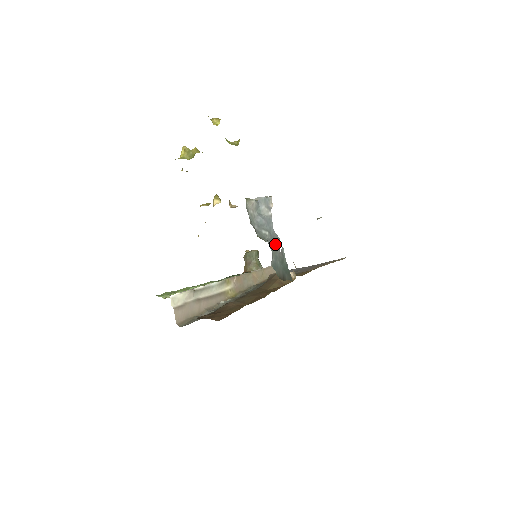
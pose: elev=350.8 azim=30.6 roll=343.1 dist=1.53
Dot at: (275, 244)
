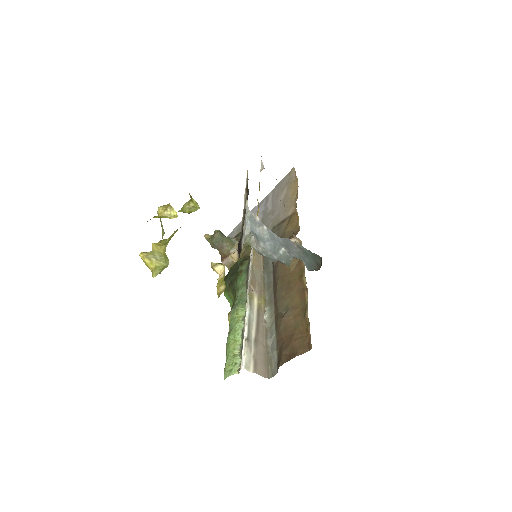
Dot at: (292, 248)
